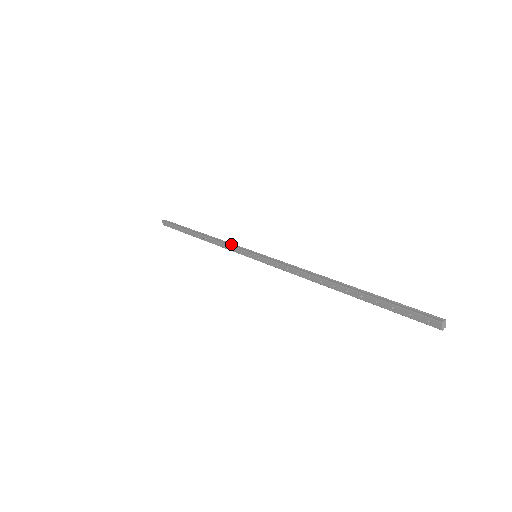
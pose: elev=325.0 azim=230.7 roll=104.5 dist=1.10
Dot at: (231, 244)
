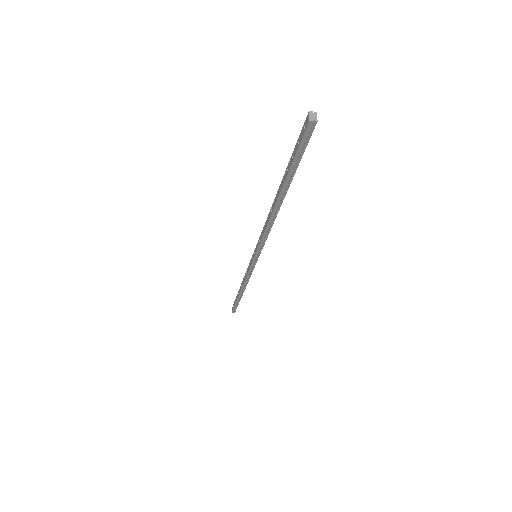
Dot at: occluded
